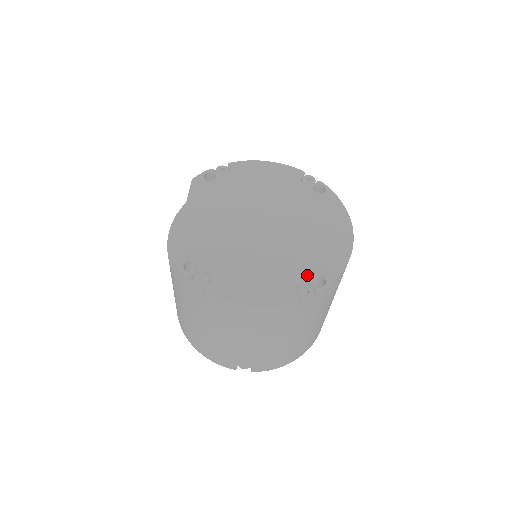
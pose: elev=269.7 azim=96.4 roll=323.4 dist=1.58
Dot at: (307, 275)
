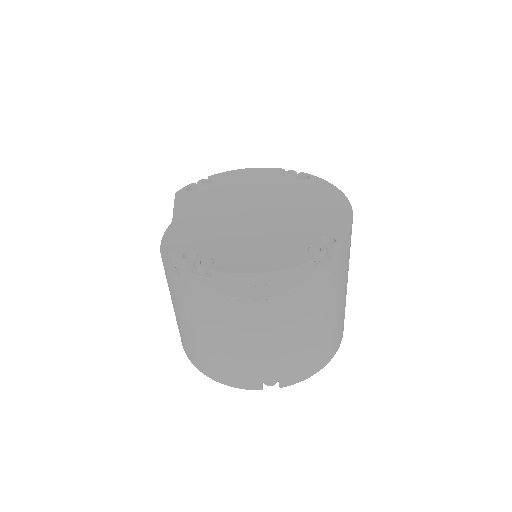
Dot at: (314, 238)
